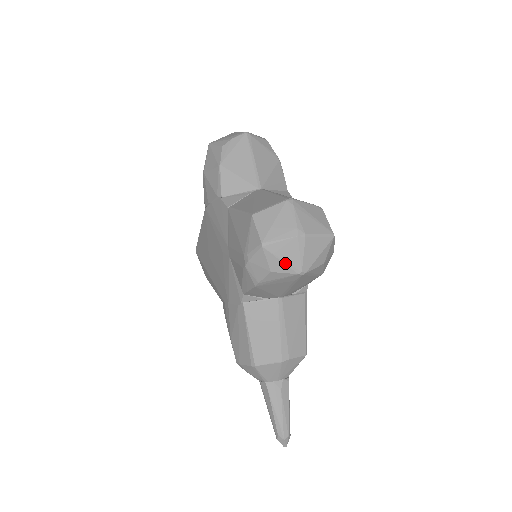
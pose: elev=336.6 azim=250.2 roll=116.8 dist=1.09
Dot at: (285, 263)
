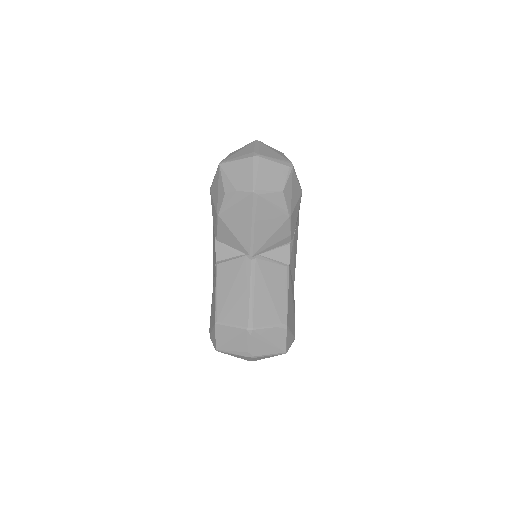
Dot at: occluded
